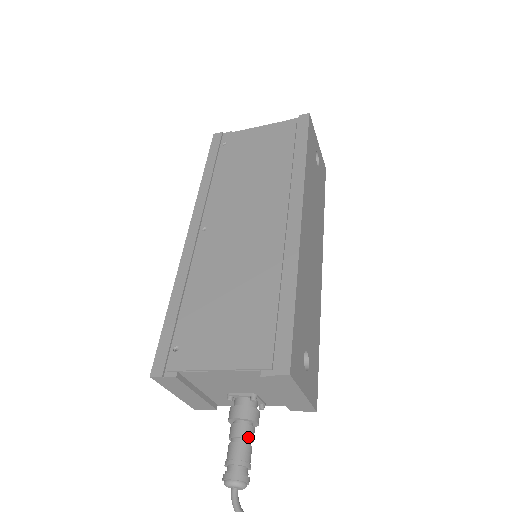
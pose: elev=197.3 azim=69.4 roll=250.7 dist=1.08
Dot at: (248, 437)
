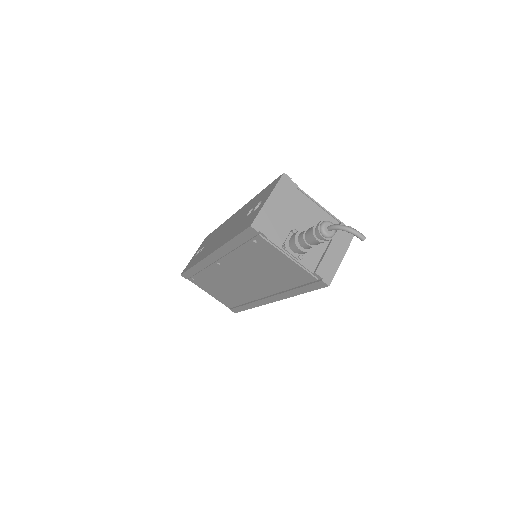
Dot at: occluded
